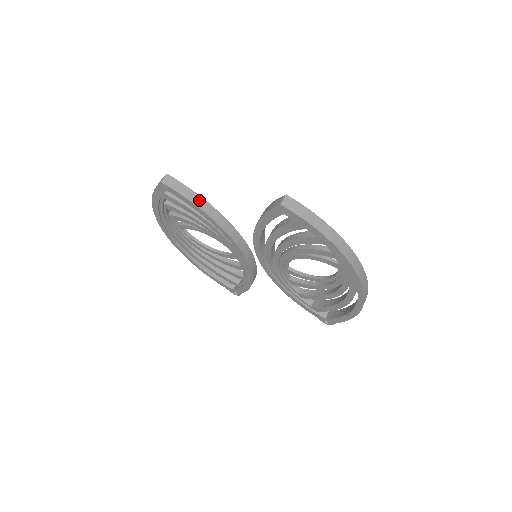
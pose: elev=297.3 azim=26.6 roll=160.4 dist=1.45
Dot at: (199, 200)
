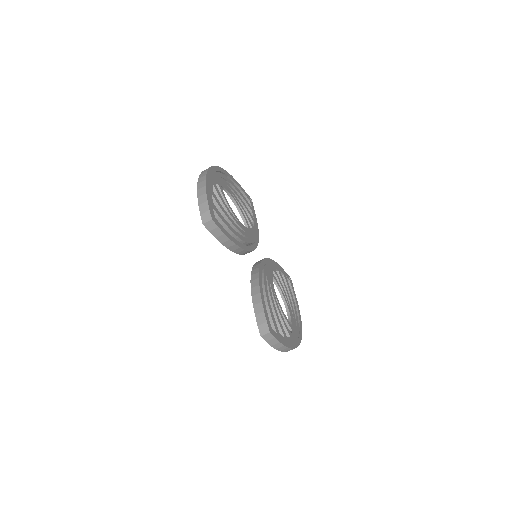
Dot at: (228, 242)
